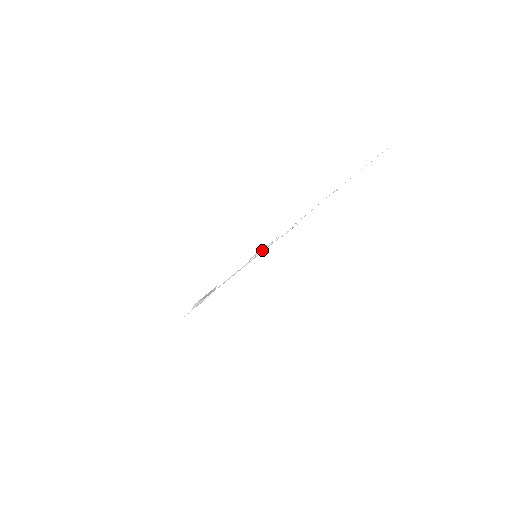
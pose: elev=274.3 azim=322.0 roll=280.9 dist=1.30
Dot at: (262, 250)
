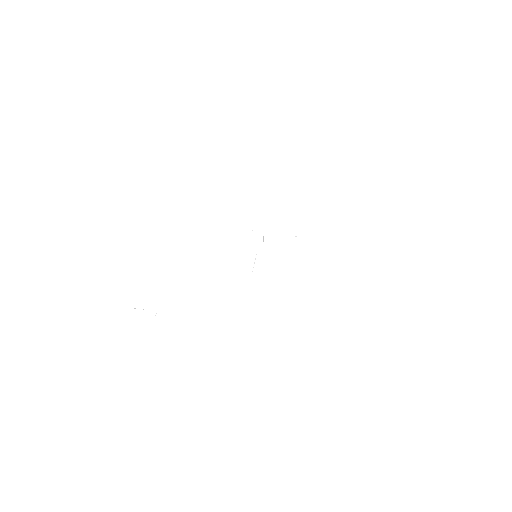
Dot at: occluded
